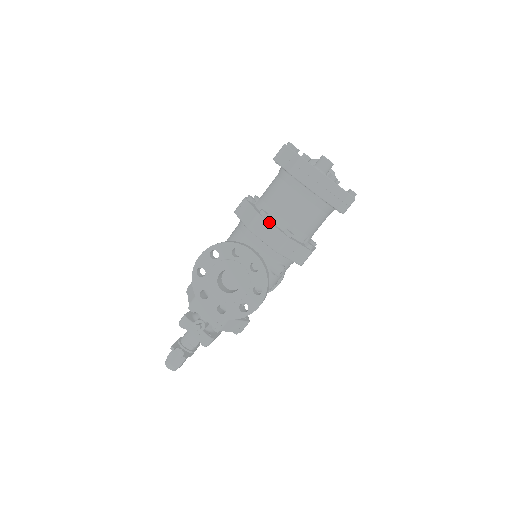
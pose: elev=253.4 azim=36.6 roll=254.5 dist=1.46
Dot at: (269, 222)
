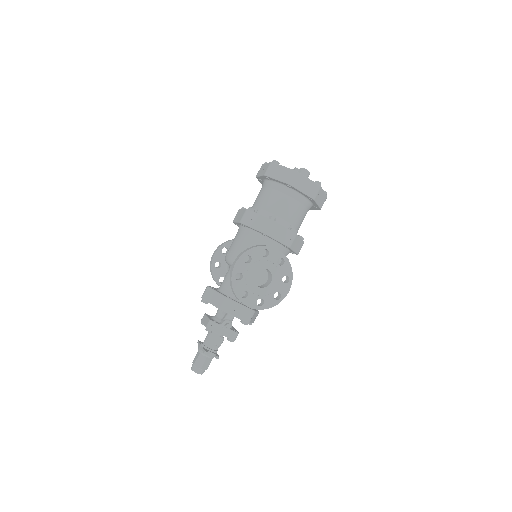
Dot at: (280, 225)
